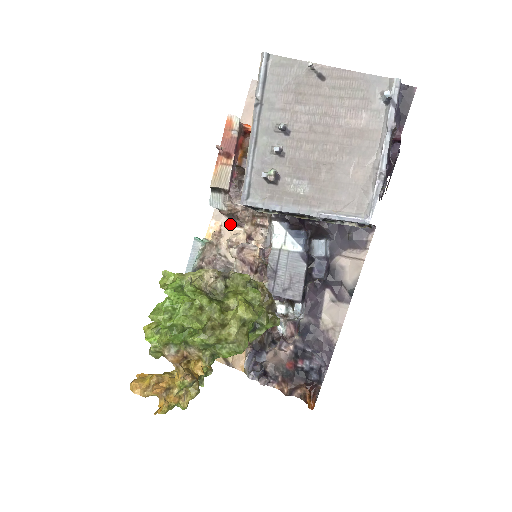
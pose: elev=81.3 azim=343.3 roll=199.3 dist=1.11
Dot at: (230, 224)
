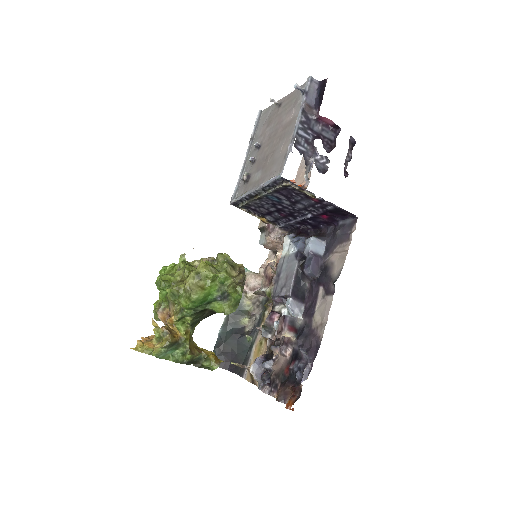
Dot at: occluded
